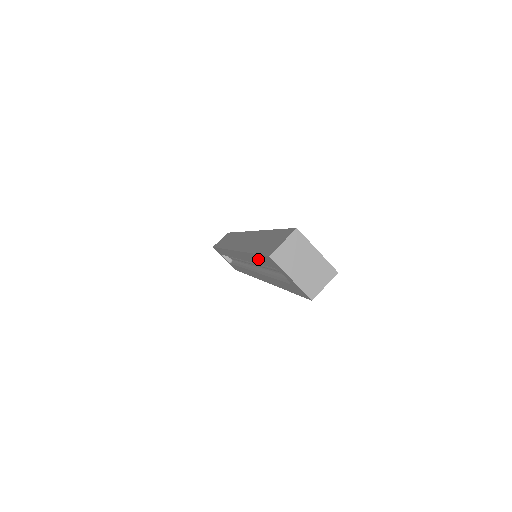
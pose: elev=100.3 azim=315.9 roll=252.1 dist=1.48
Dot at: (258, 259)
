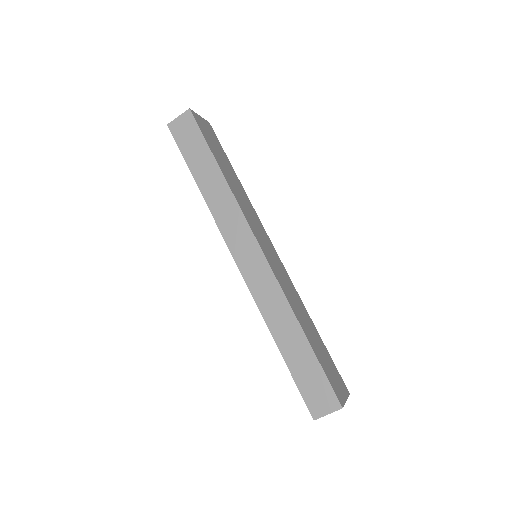
Dot at: occluded
